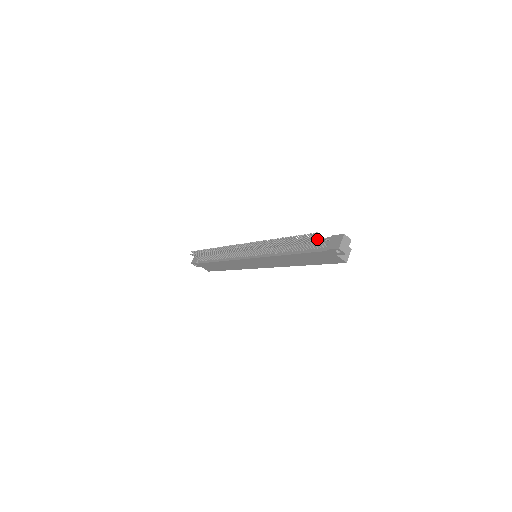
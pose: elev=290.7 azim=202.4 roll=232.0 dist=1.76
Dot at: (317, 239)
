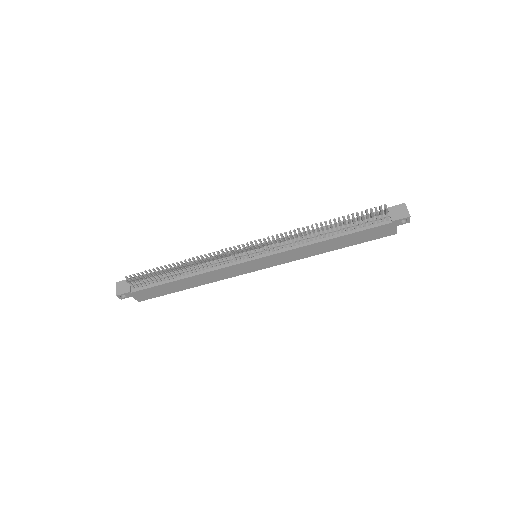
Dot at: occluded
